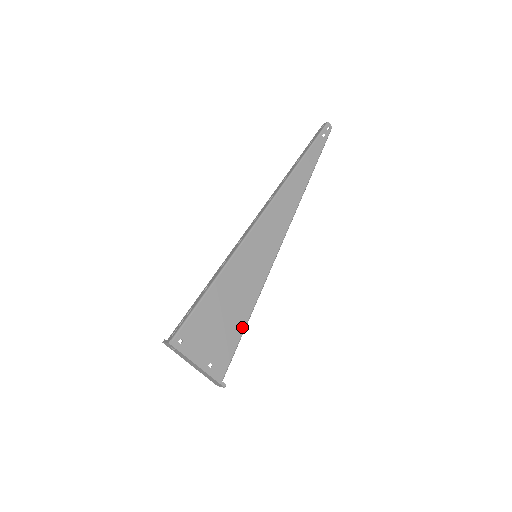
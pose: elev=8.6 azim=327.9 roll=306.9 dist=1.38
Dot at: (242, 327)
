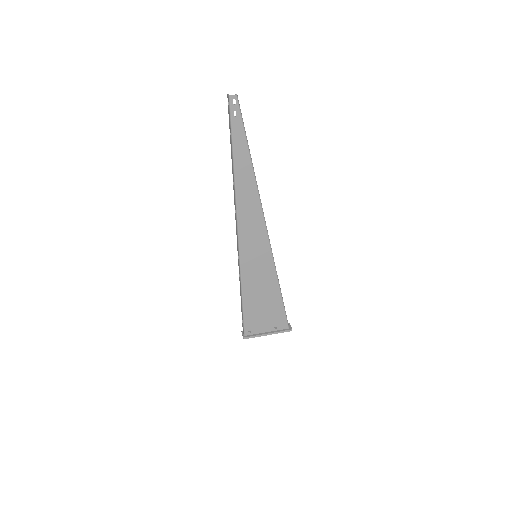
Dot at: (279, 298)
